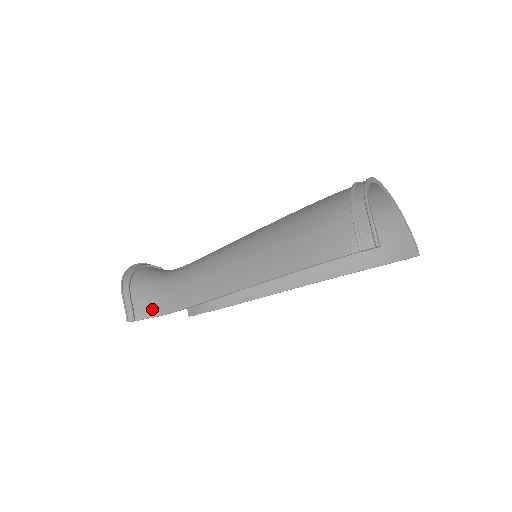
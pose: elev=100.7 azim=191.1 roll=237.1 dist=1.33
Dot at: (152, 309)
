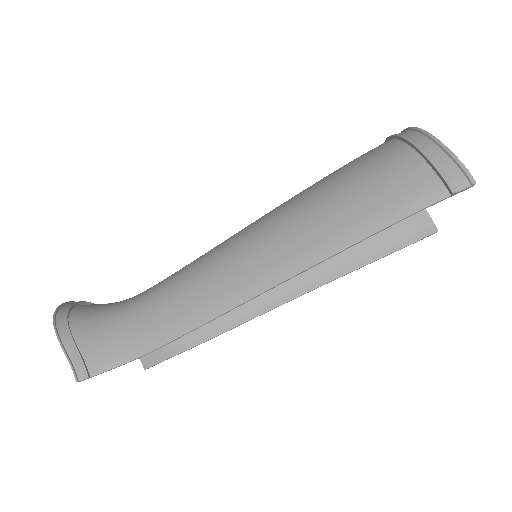
Dot at: (116, 354)
